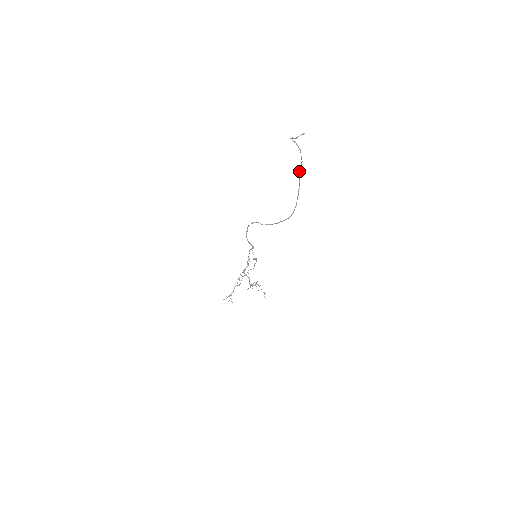
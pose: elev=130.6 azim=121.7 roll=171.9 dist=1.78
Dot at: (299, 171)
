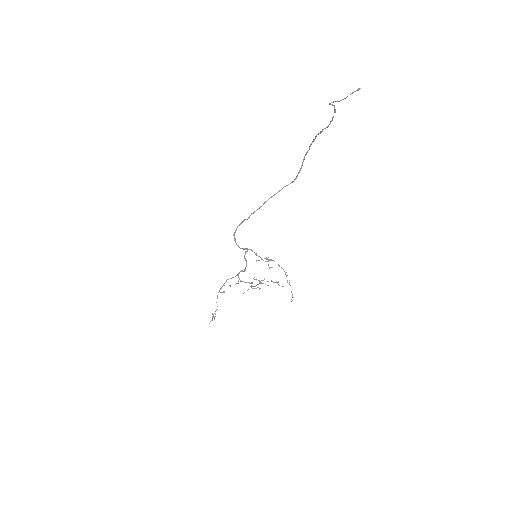
Dot at: (316, 135)
